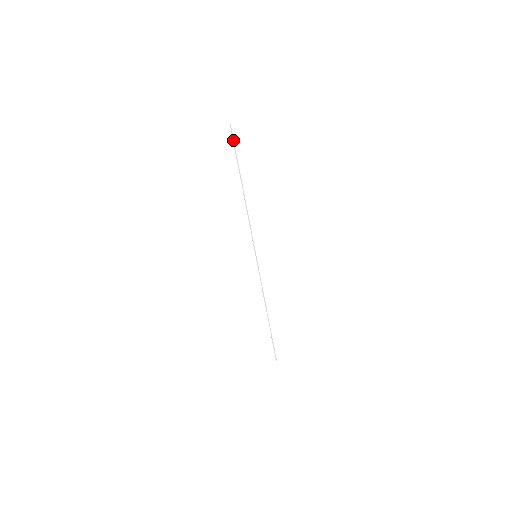
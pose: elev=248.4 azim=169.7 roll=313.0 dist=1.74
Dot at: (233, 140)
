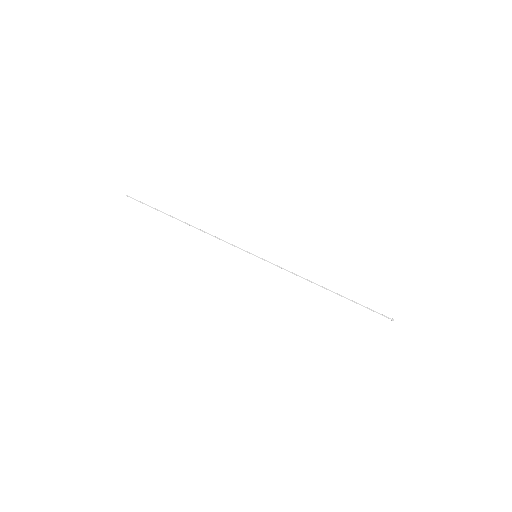
Dot at: (140, 202)
